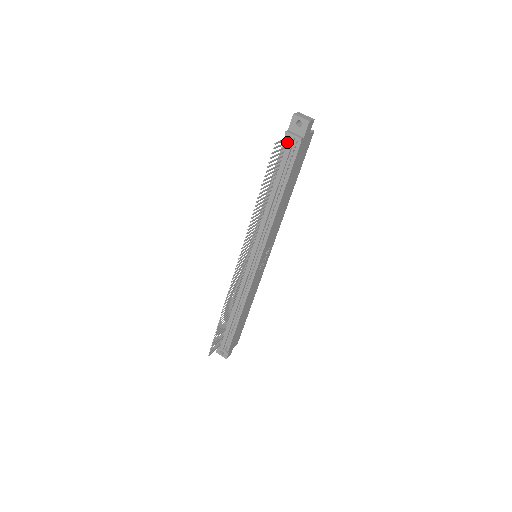
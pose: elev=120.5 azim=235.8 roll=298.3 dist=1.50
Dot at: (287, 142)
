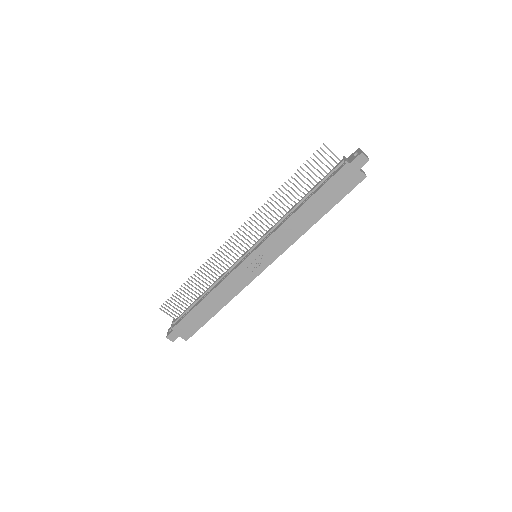
Dot at: (339, 165)
